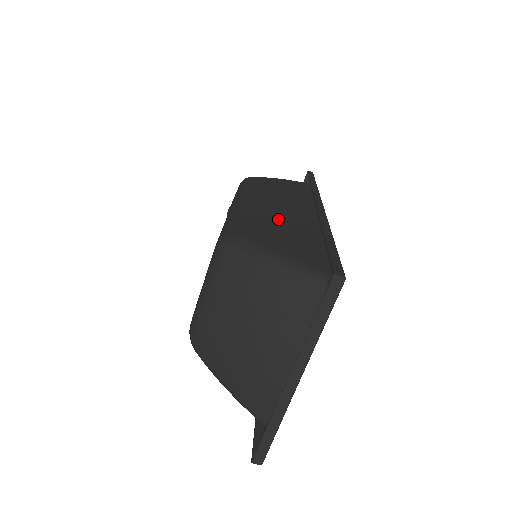
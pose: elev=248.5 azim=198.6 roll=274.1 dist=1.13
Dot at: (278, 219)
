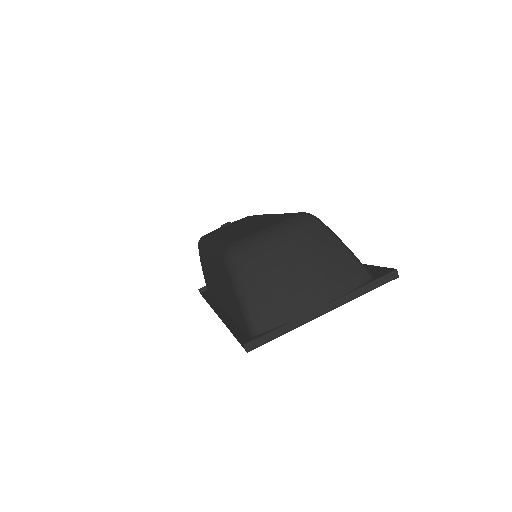
Dot at: occluded
